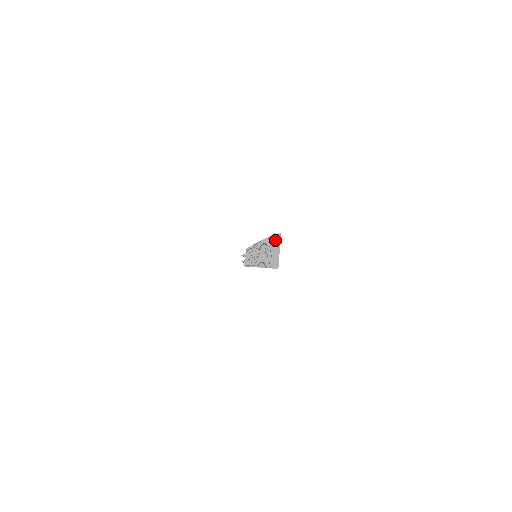
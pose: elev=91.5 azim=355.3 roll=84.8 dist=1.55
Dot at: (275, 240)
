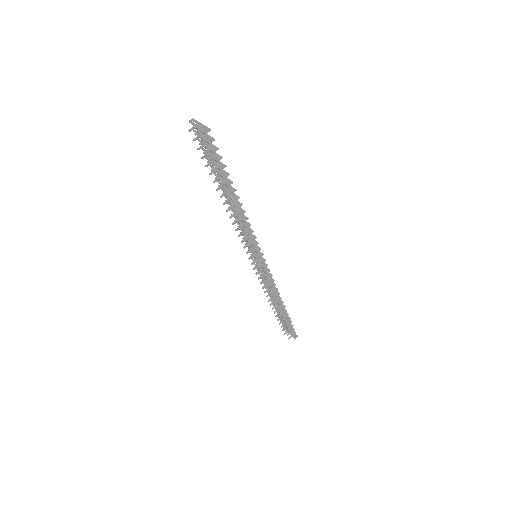
Dot at: (192, 123)
